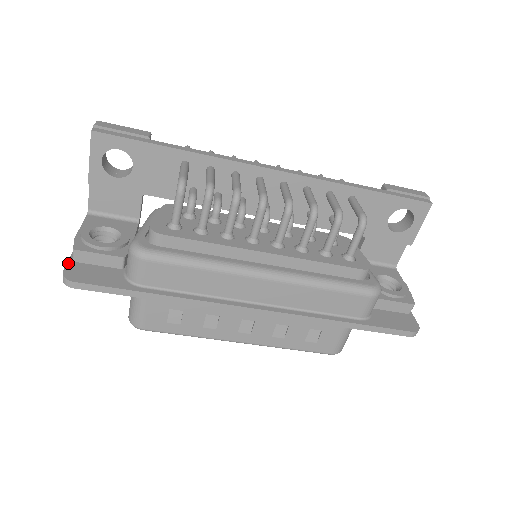
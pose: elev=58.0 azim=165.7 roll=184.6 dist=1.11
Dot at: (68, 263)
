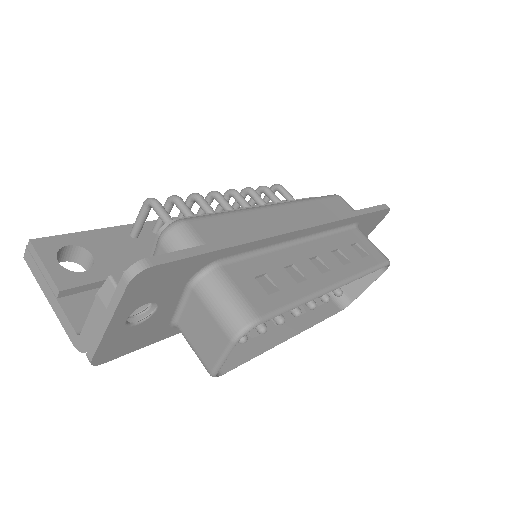
Dot at: (117, 288)
